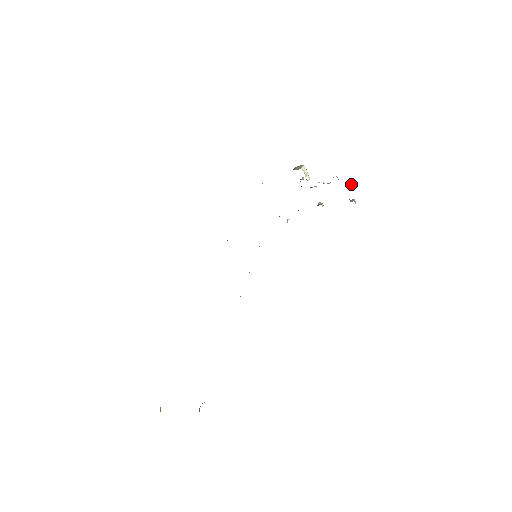
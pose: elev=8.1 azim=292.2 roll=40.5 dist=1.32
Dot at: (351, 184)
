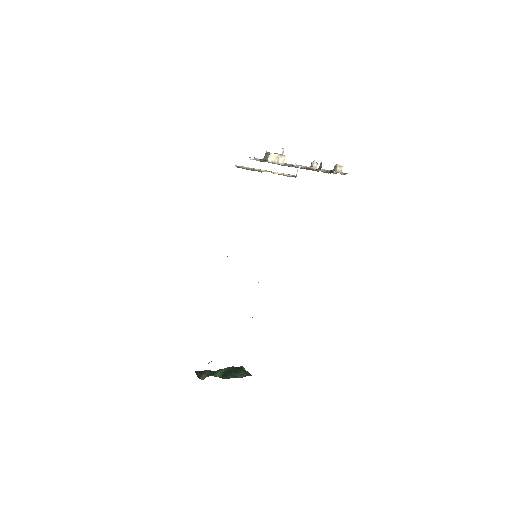
Dot at: (319, 167)
